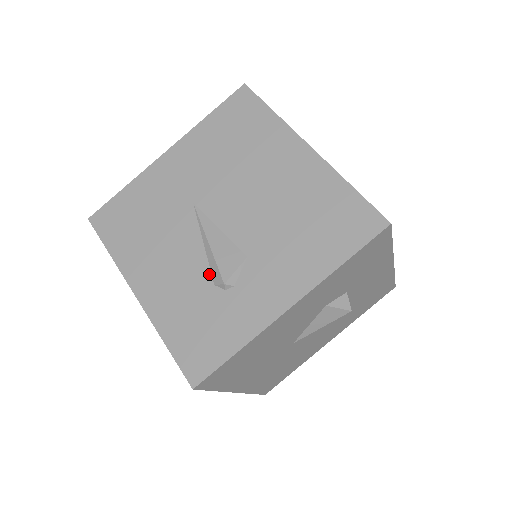
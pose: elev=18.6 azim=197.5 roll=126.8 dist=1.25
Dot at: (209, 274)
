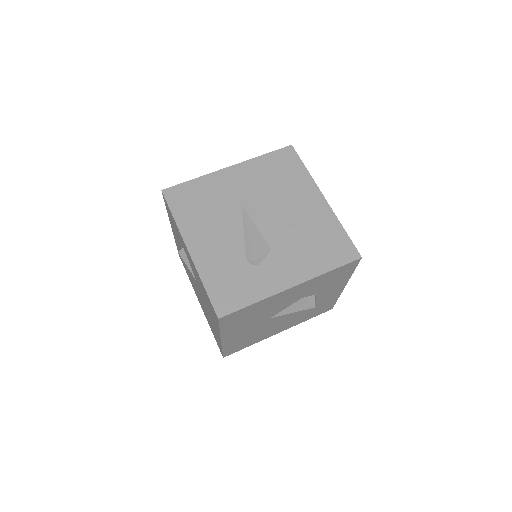
Dot at: (244, 252)
